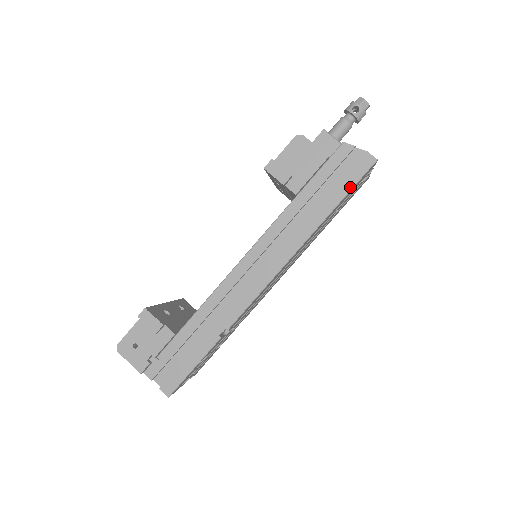
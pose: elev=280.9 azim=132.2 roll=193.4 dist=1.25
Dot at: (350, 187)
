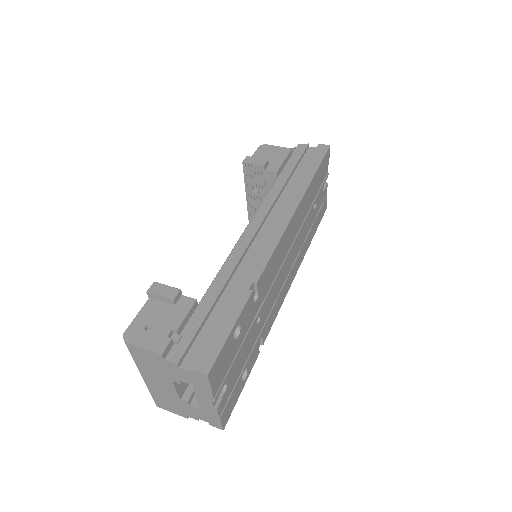
Dot at: (319, 162)
